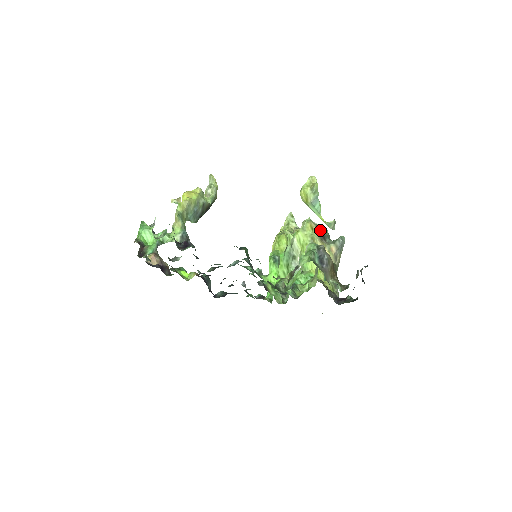
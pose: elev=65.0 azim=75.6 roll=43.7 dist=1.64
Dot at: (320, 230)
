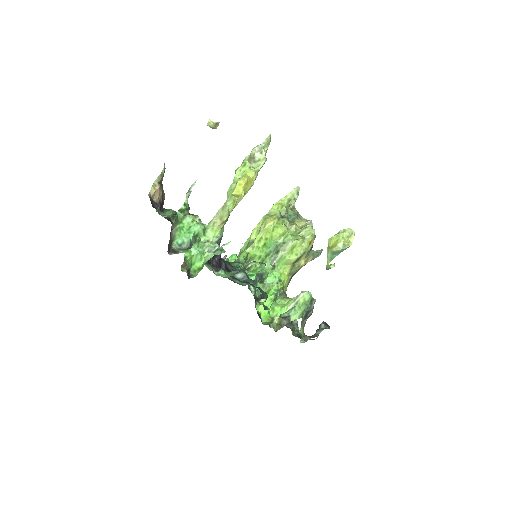
Dot at: occluded
